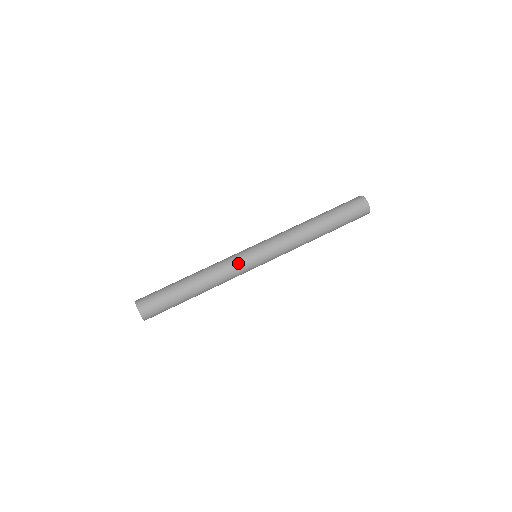
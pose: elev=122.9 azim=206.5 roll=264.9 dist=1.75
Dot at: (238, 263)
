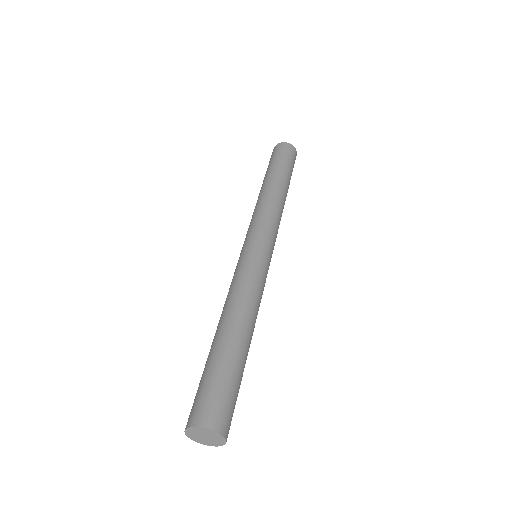
Dot at: (256, 269)
